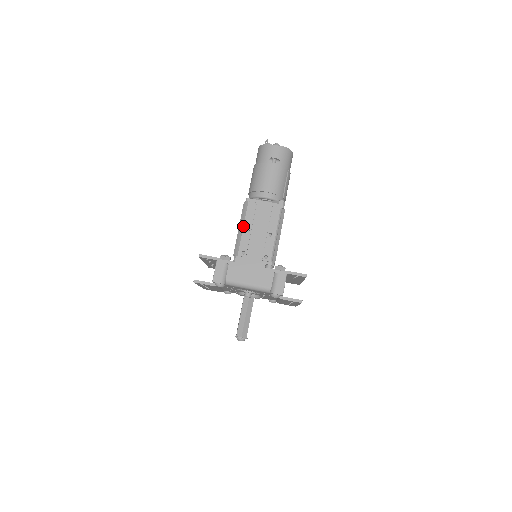
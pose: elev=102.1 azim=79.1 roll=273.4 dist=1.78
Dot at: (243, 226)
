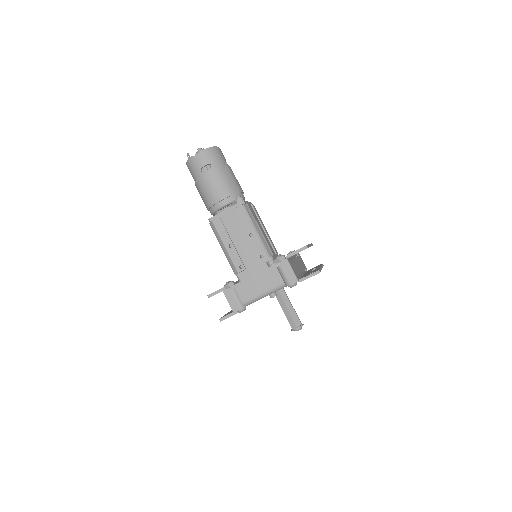
Dot at: (223, 245)
